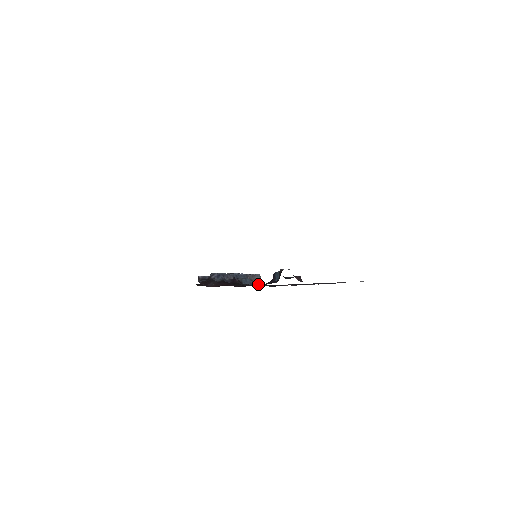
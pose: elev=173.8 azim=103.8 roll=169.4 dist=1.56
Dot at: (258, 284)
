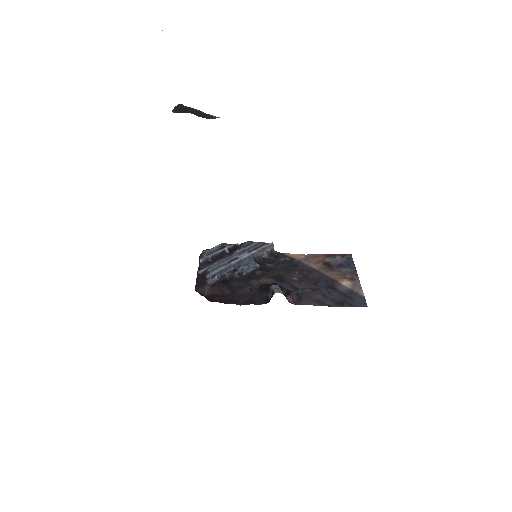
Dot at: (267, 257)
